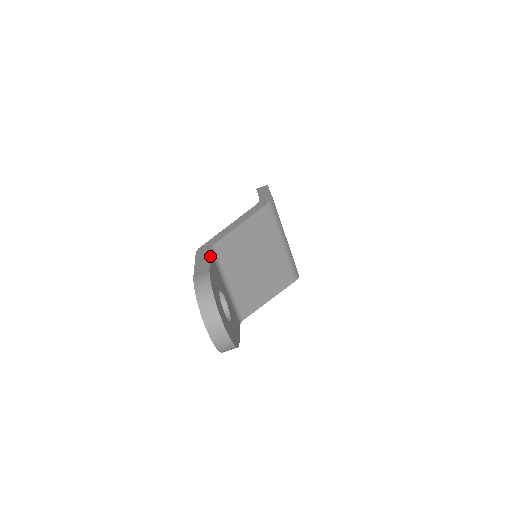
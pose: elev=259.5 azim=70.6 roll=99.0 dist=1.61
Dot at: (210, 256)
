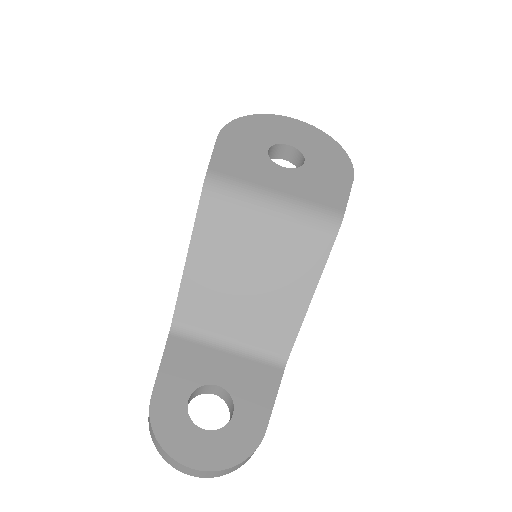
Dot at: (166, 350)
